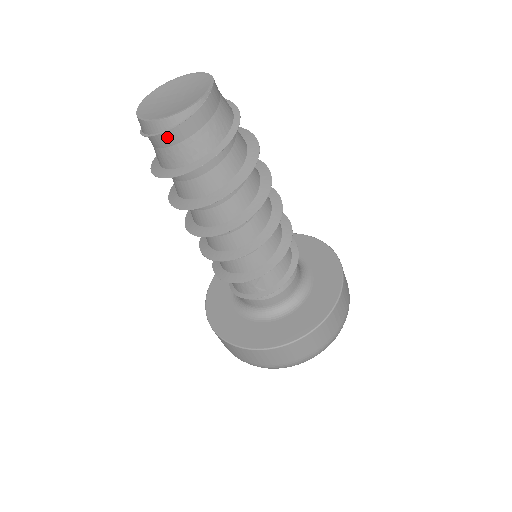
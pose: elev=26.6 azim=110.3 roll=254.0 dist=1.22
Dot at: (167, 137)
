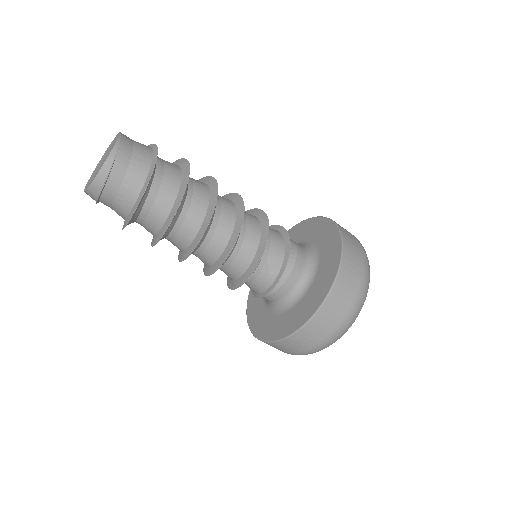
Dot at: (111, 185)
